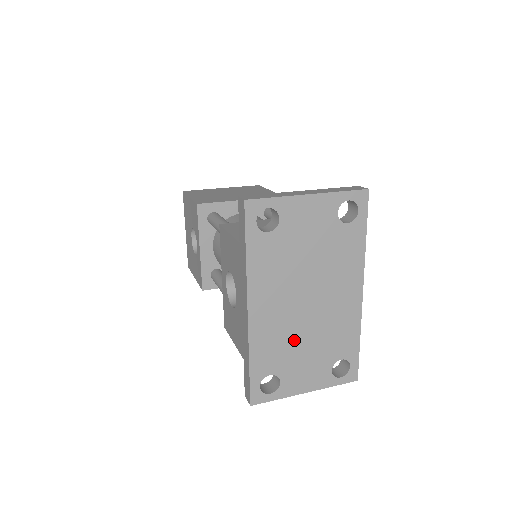
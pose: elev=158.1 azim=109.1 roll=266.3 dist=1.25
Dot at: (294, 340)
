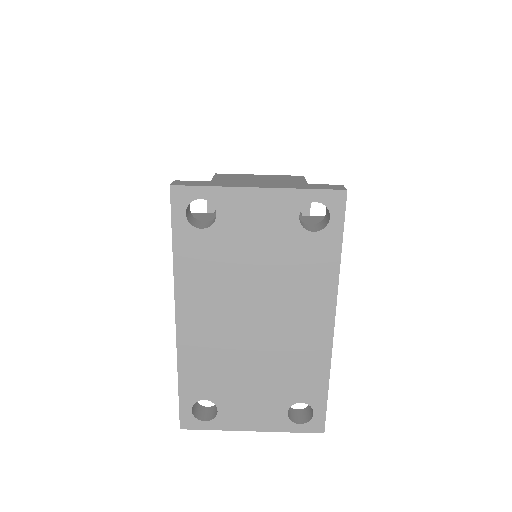
Dot at: (236, 365)
